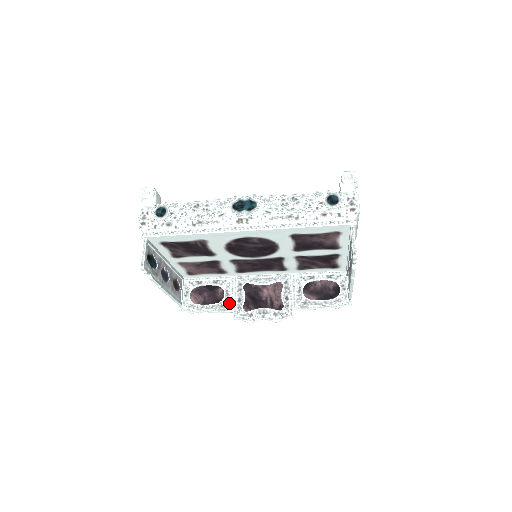
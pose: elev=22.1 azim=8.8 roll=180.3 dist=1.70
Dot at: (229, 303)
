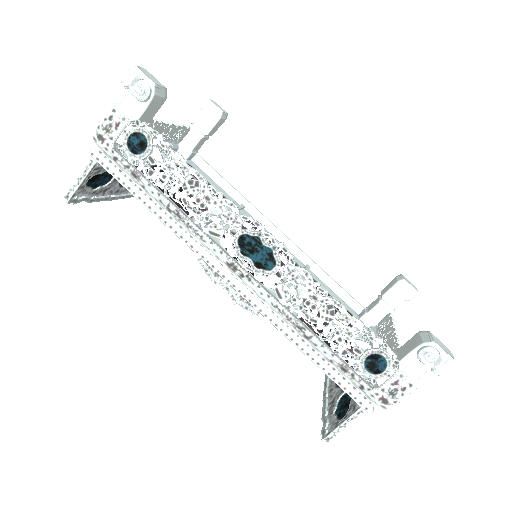
Dot at: occluded
